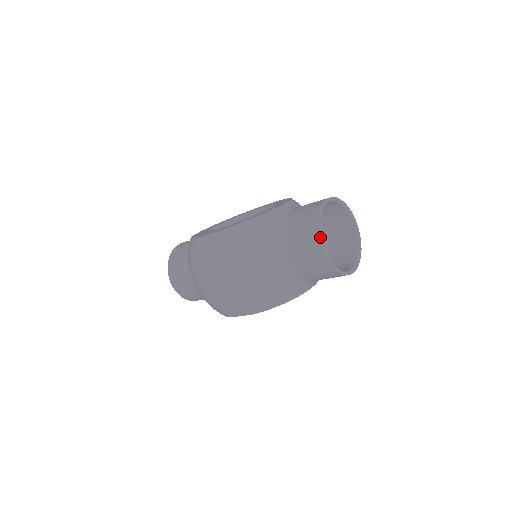
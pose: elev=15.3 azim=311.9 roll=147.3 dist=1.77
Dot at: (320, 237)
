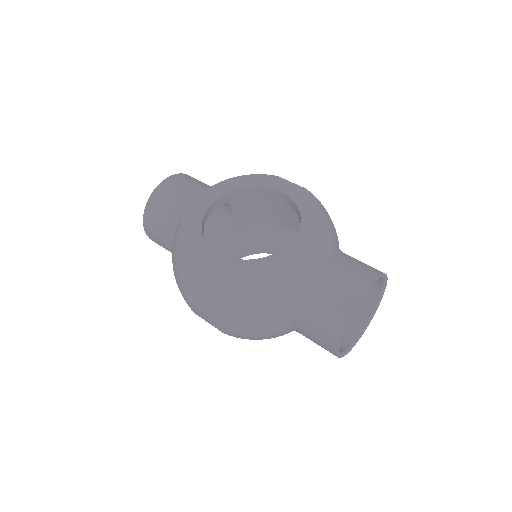
Dot at: (339, 342)
